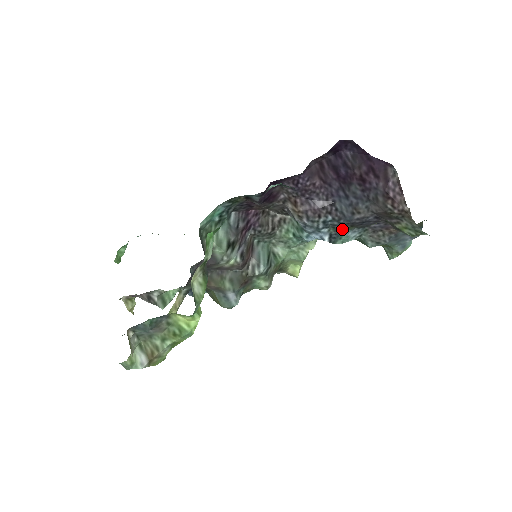
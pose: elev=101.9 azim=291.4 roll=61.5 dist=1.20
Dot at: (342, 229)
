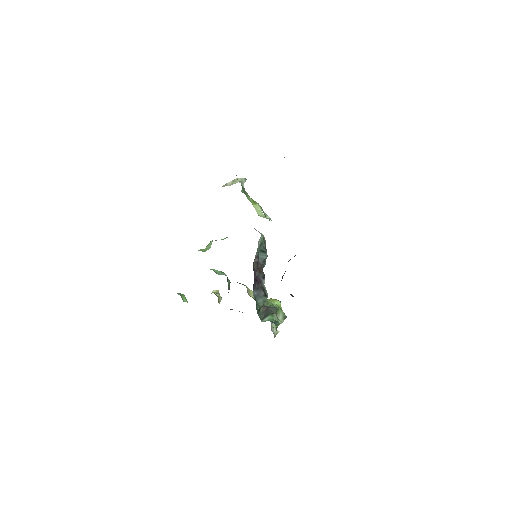
Dot at: occluded
